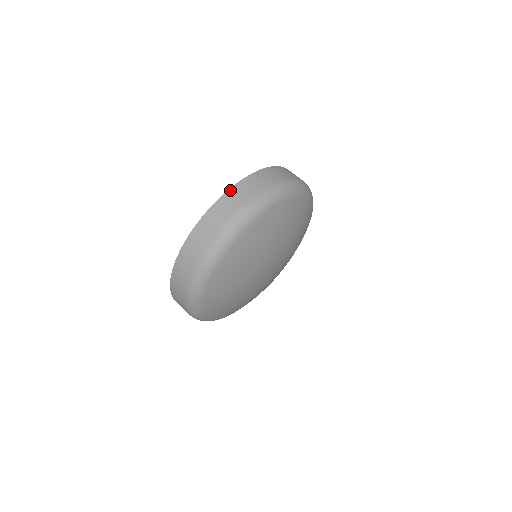
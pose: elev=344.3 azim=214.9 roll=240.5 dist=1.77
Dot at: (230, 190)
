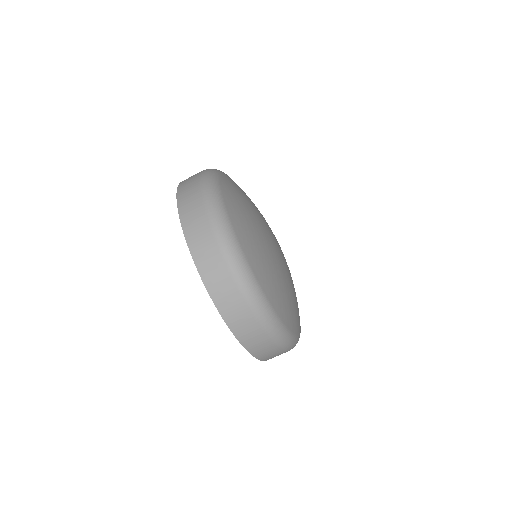
Dot at: occluded
